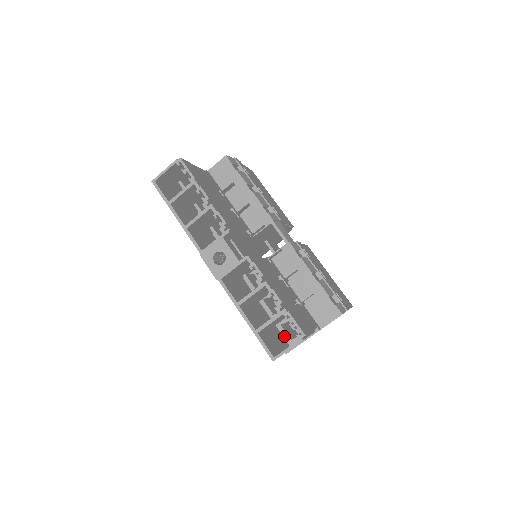
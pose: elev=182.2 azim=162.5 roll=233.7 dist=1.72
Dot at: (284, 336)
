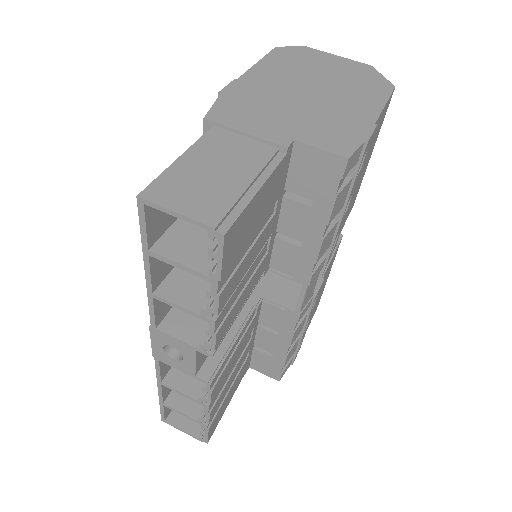
Dot at: occluded
